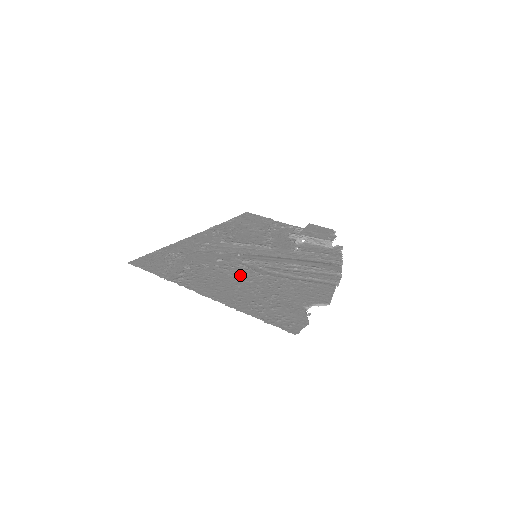
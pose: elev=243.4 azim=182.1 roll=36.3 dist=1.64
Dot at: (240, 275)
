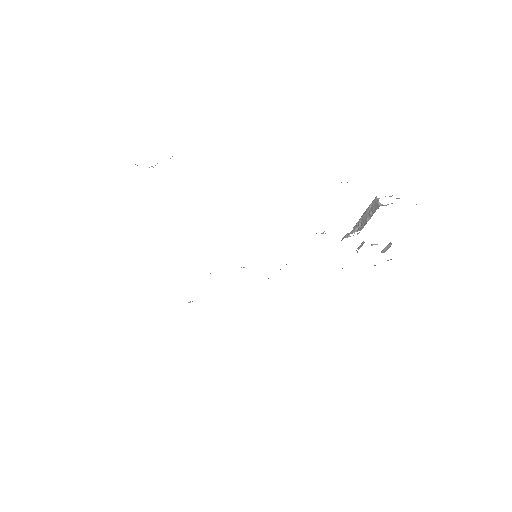
Dot at: occluded
